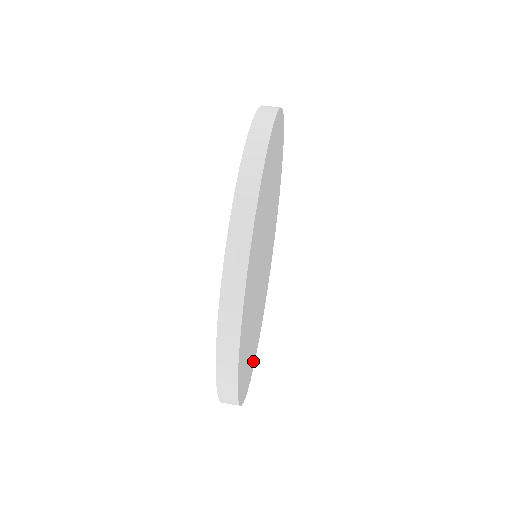
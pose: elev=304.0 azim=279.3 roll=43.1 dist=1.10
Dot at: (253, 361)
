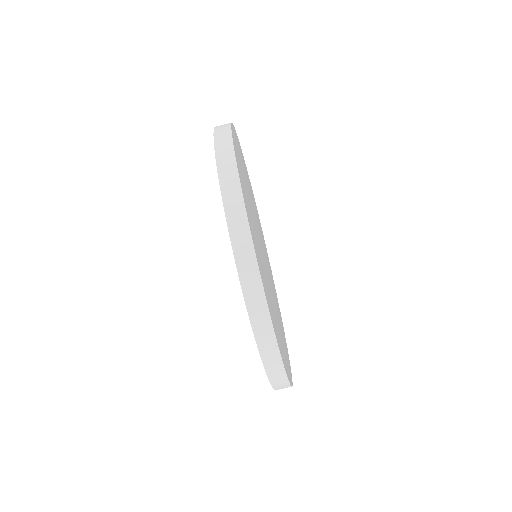
Dot at: occluded
